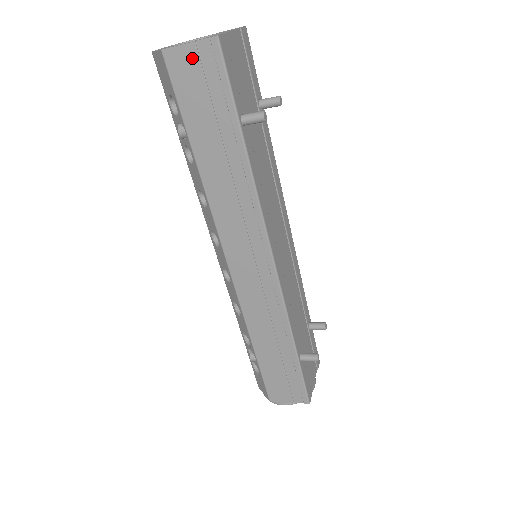
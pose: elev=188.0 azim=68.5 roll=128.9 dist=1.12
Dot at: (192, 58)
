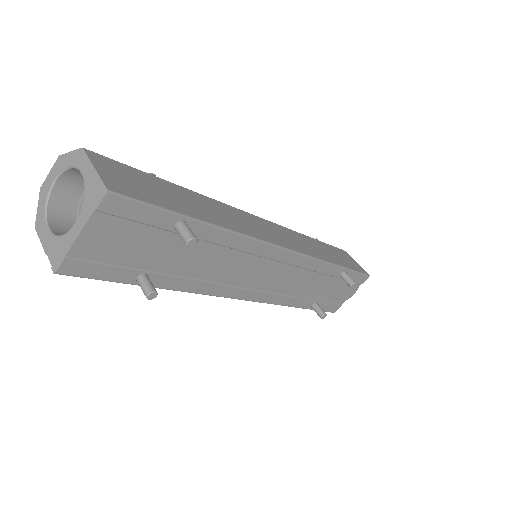
Dot at: occluded
